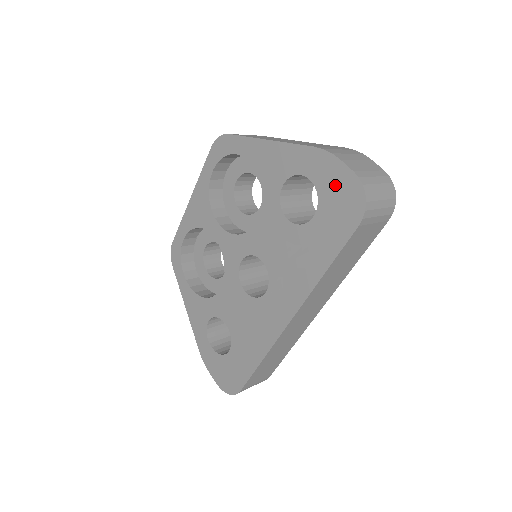
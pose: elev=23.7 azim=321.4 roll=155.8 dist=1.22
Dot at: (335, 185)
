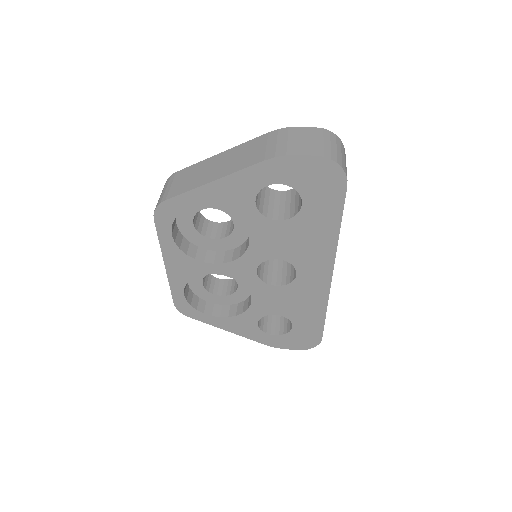
Dot at: (306, 174)
